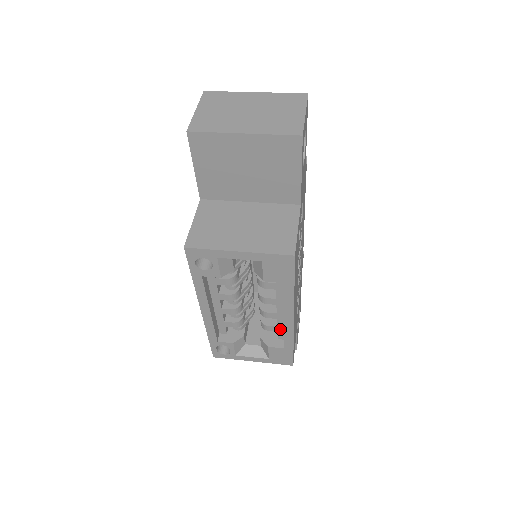
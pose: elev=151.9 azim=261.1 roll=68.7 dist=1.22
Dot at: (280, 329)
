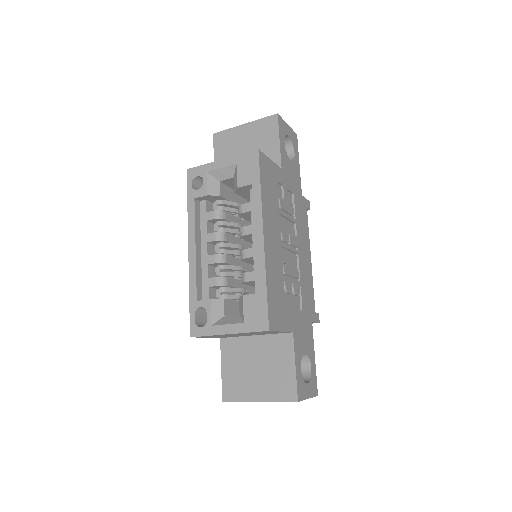
Dot at: occluded
